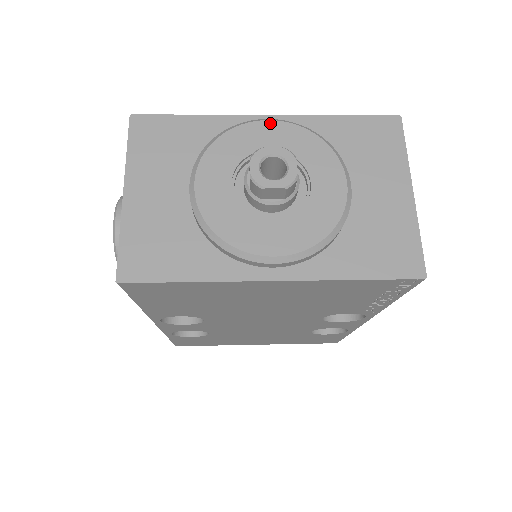
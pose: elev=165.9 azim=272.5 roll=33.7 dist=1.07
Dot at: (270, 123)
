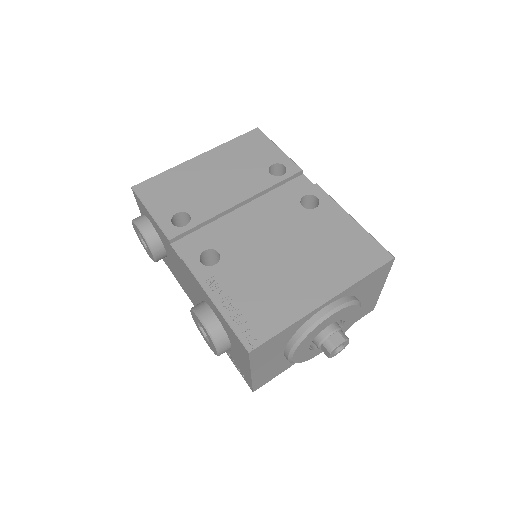
Dot at: (332, 316)
